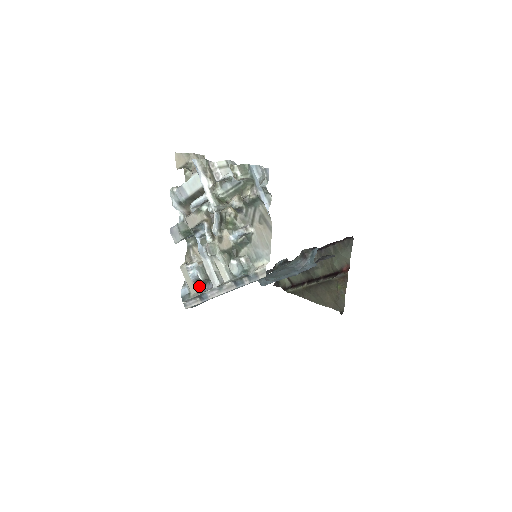
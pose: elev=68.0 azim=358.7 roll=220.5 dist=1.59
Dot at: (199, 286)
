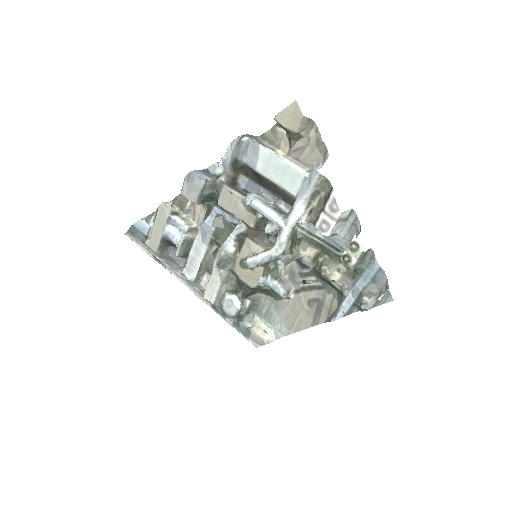
Dot at: (166, 245)
